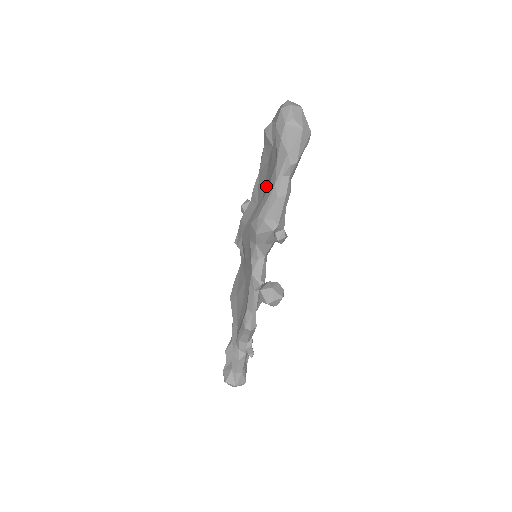
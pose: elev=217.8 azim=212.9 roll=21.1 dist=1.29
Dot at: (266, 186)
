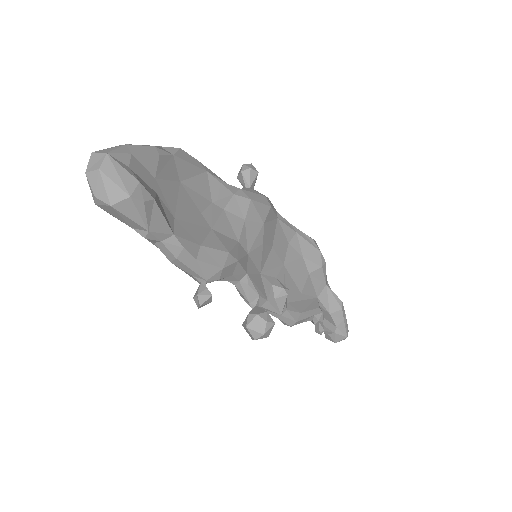
Dot at: occluded
